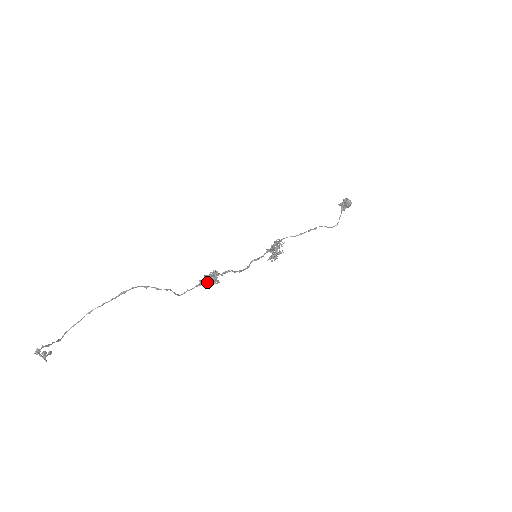
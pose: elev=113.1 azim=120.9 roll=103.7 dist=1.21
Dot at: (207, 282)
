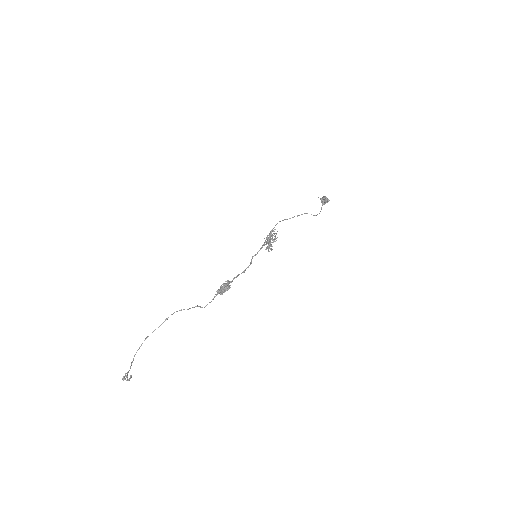
Dot at: (222, 292)
